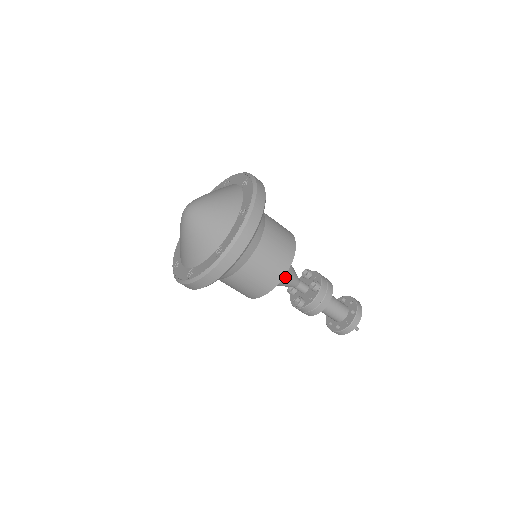
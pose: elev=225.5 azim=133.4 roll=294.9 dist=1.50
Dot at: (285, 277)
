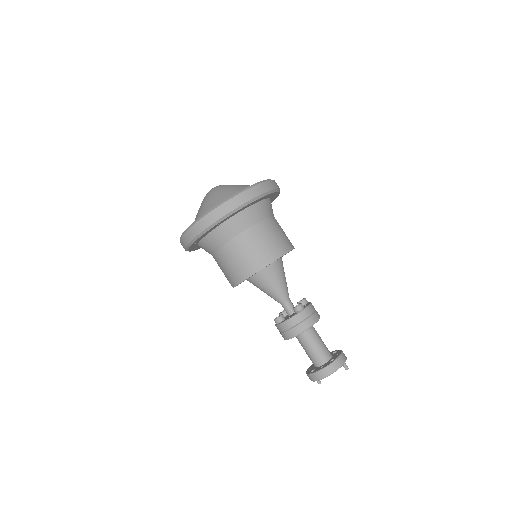
Dot at: (284, 274)
